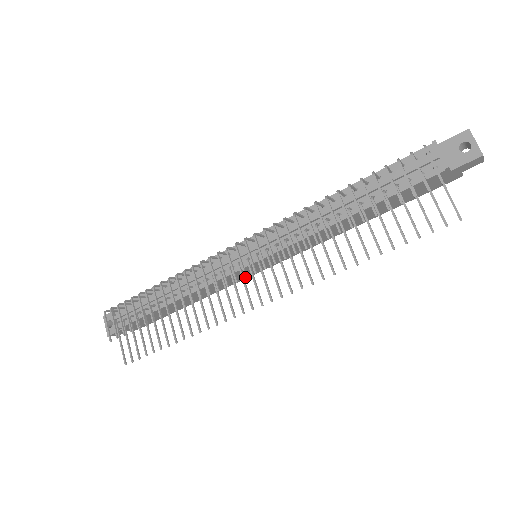
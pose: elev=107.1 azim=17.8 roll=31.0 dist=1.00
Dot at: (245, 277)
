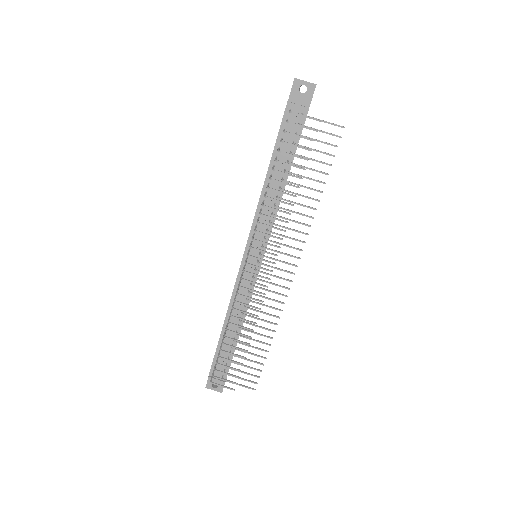
Dot at: occluded
